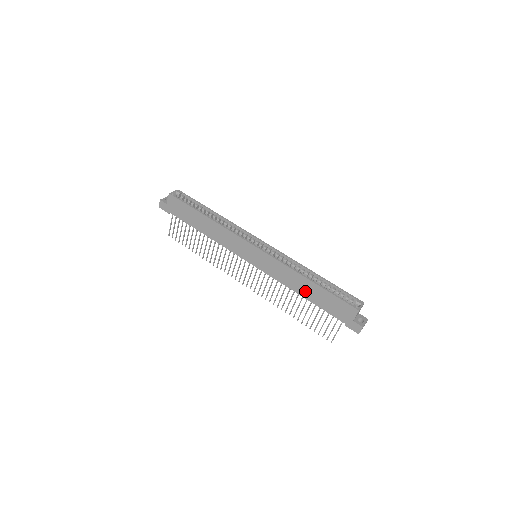
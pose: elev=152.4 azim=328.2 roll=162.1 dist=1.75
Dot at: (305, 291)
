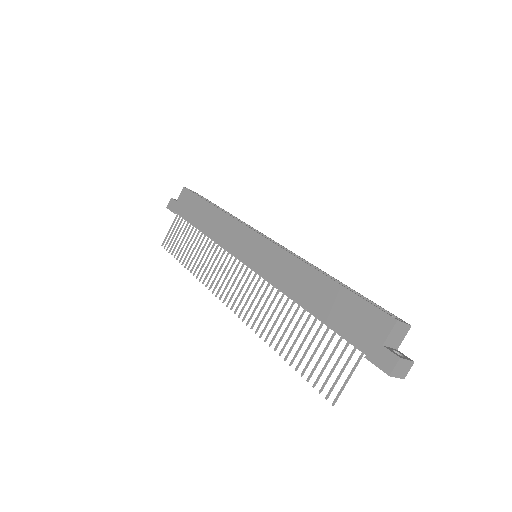
Dot at: (310, 295)
